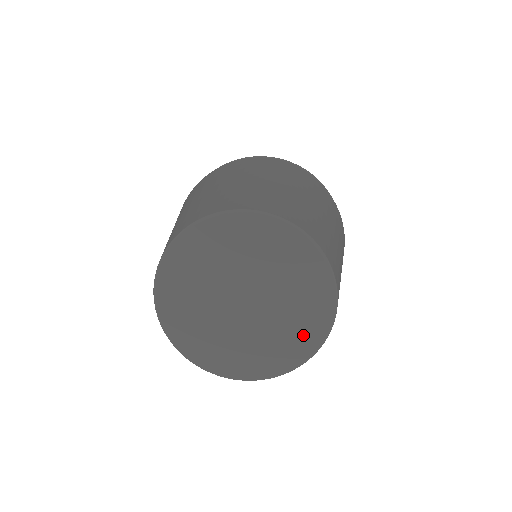
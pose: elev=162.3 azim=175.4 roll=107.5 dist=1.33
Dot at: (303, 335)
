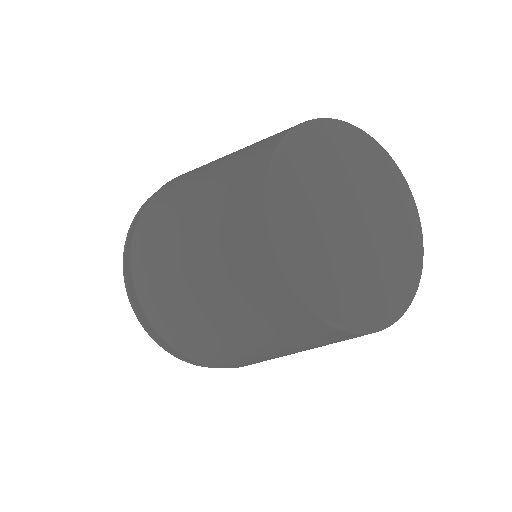
Dot at: (383, 300)
